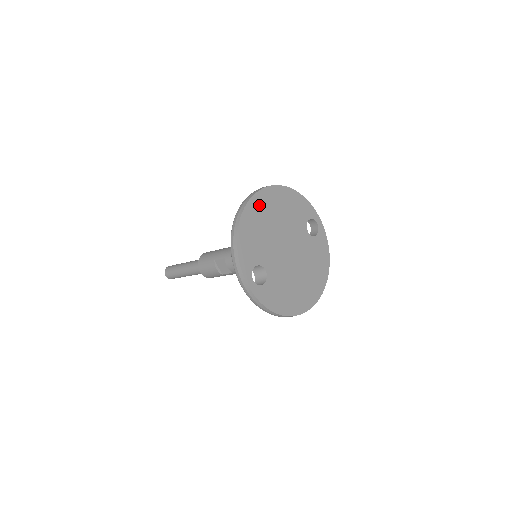
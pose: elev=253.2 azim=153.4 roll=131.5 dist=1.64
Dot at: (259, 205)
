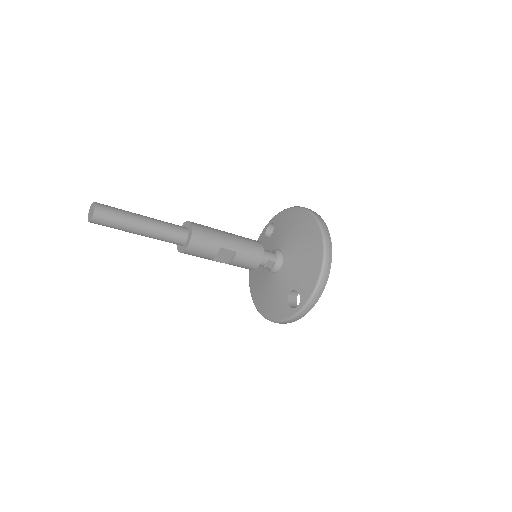
Dot at: occluded
